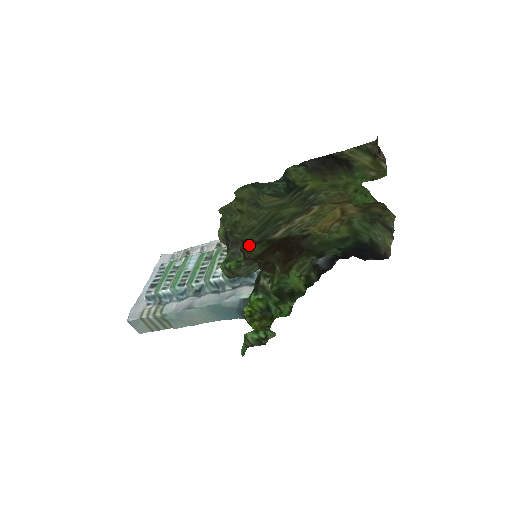
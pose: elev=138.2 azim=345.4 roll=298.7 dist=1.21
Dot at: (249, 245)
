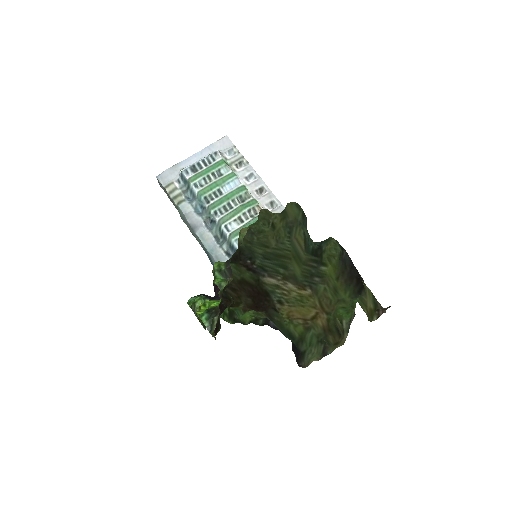
Dot at: (247, 266)
